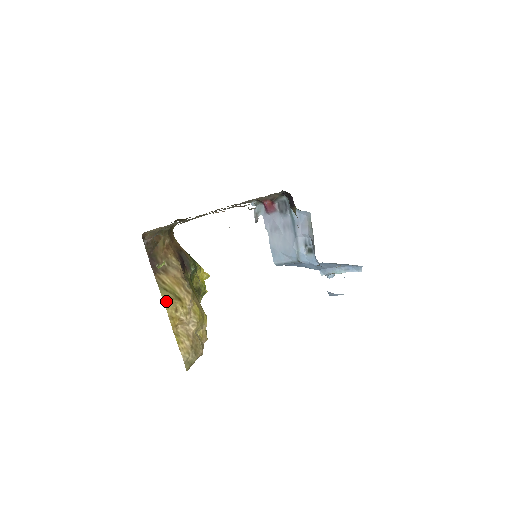
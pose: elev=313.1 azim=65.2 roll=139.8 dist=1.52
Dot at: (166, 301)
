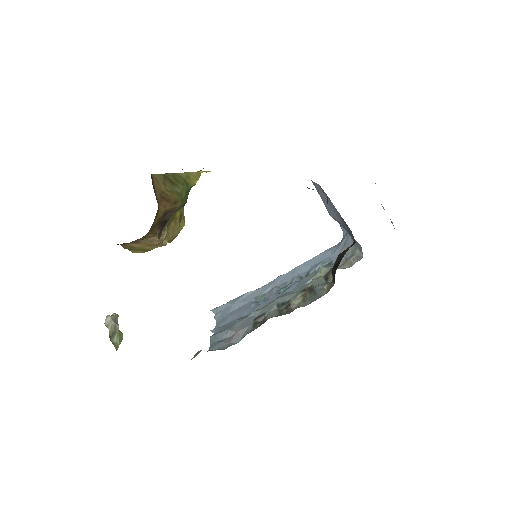
Dot at: (133, 251)
